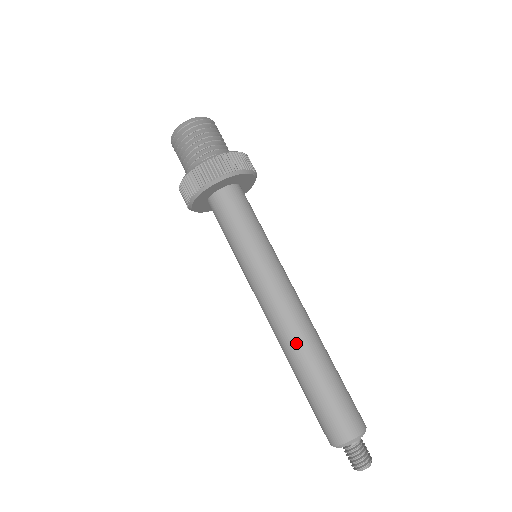
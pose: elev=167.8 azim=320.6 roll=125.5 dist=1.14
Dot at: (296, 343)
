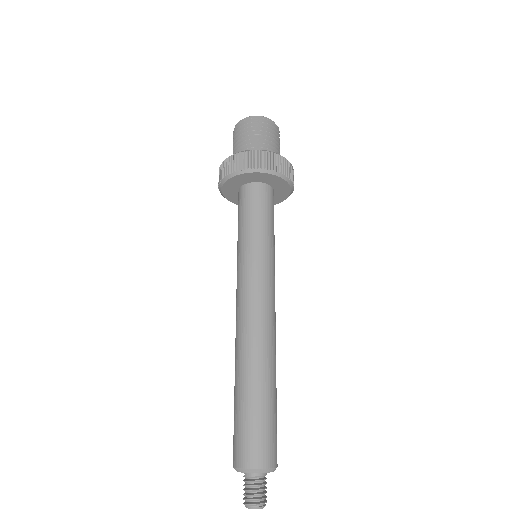
Dot at: (237, 349)
